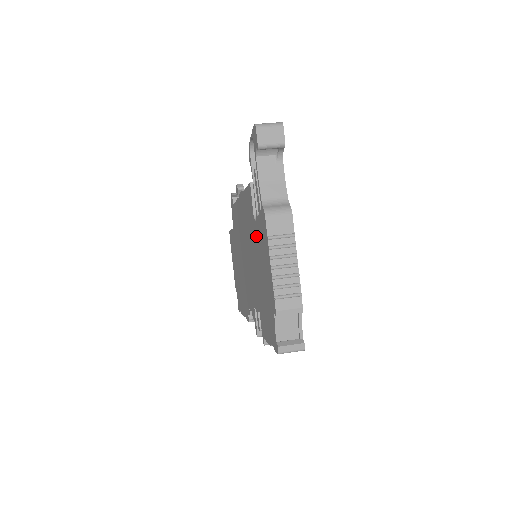
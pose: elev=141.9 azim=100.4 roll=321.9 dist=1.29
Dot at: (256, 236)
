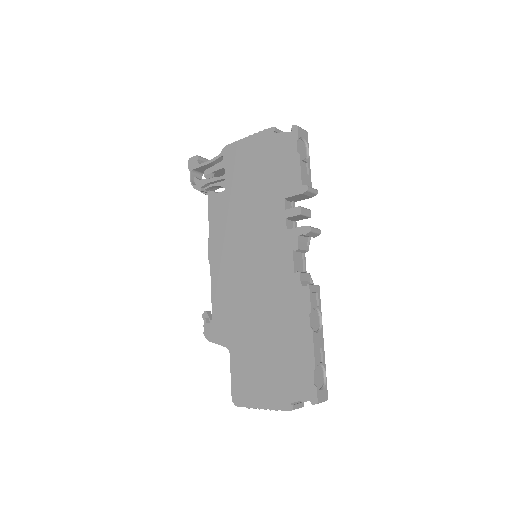
Dot at: (235, 185)
